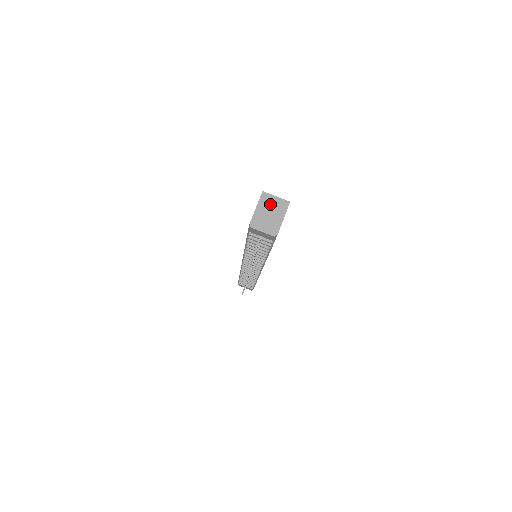
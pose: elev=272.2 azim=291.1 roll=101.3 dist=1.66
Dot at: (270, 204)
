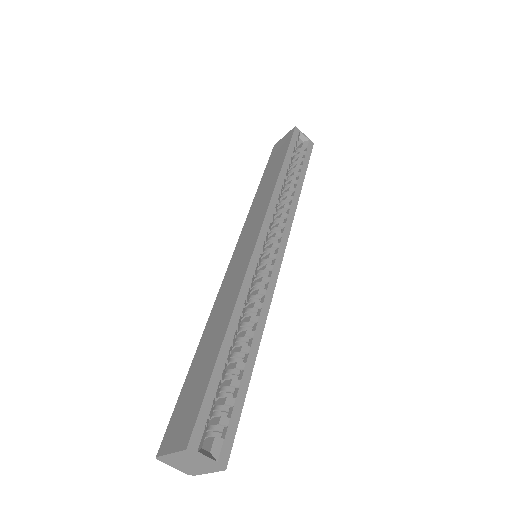
Dot at: (193, 460)
